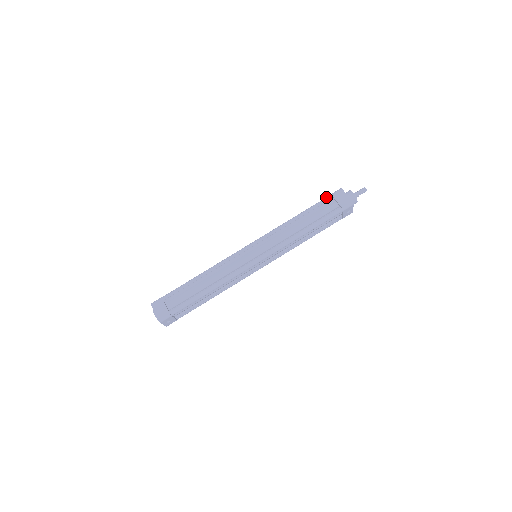
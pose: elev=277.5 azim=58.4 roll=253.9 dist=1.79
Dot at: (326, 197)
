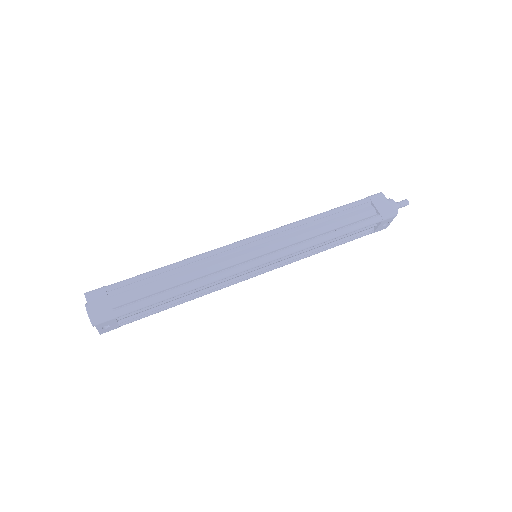
Dot at: (361, 199)
